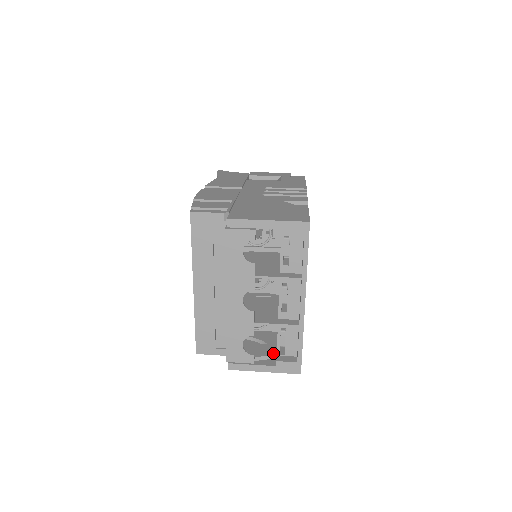
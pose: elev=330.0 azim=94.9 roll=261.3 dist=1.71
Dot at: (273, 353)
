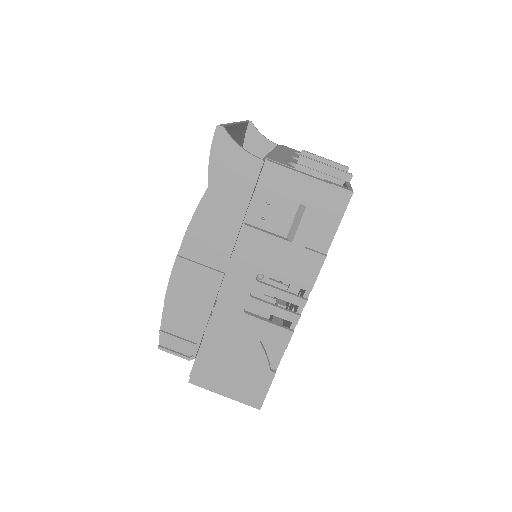
Dot at: occluded
